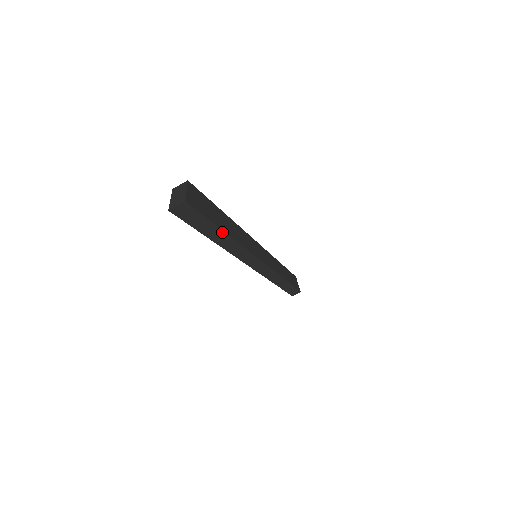
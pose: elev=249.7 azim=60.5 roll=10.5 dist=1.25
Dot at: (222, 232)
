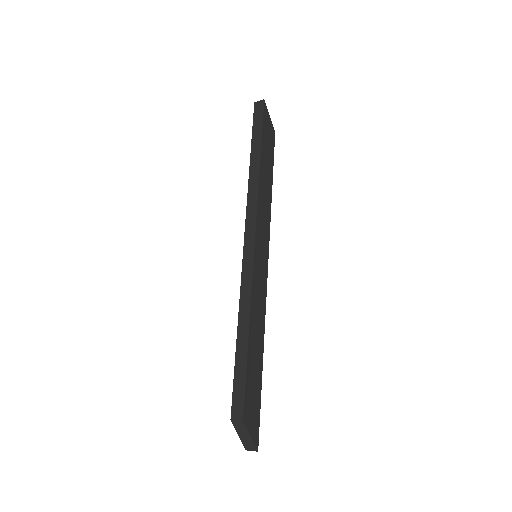
Dot at: (261, 375)
